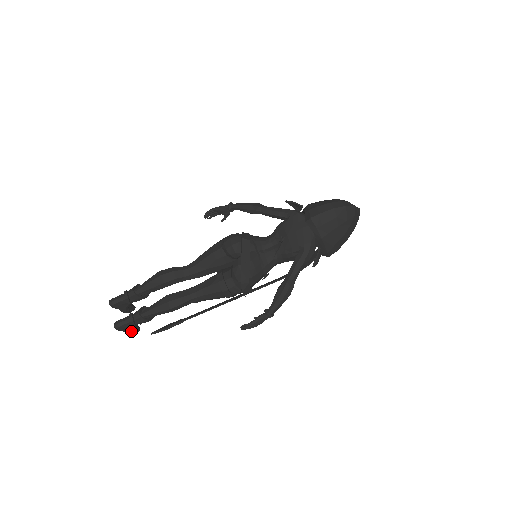
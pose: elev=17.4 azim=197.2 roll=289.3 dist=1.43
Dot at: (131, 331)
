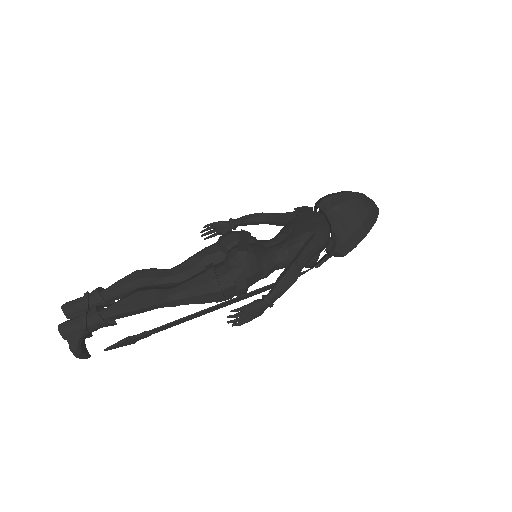
Dot at: (78, 345)
